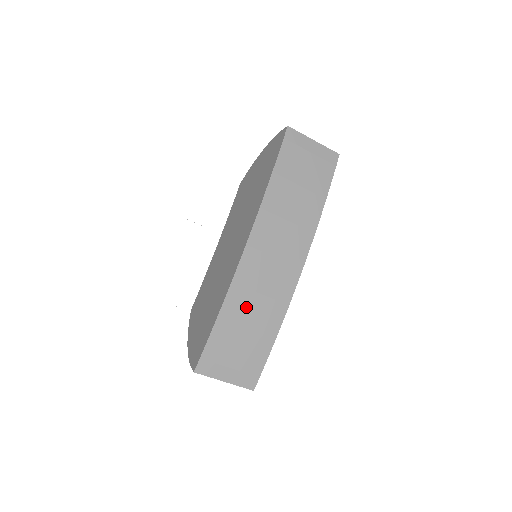
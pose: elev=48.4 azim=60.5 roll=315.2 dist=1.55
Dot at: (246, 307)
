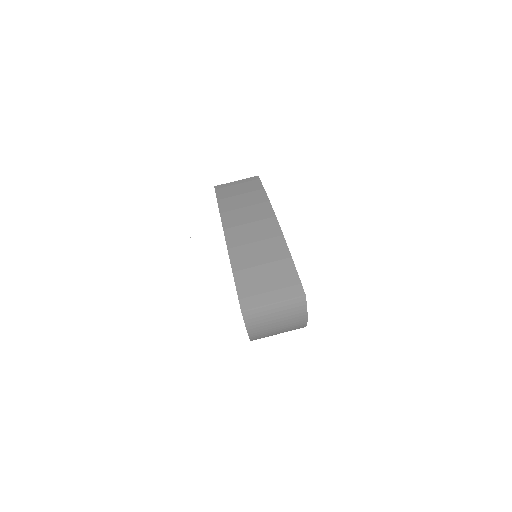
Dot at: (250, 254)
